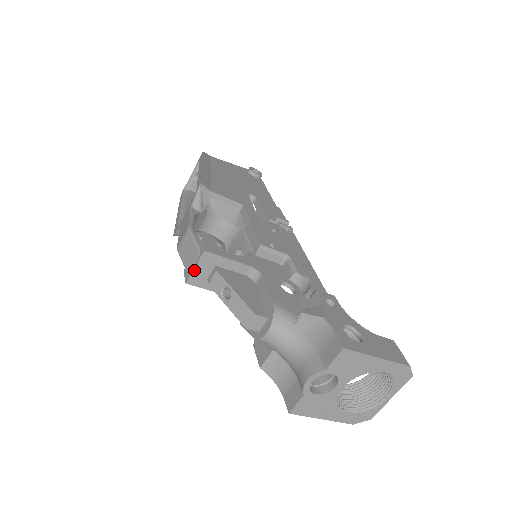
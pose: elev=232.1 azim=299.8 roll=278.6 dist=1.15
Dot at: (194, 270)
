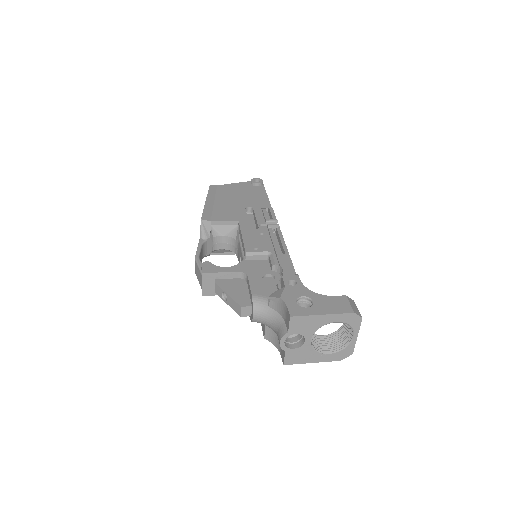
Dot at: (203, 287)
